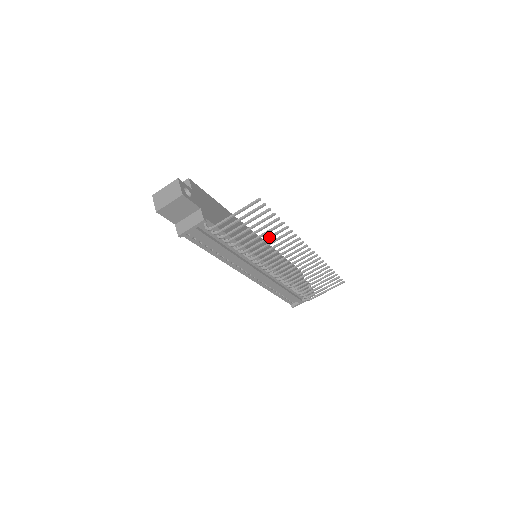
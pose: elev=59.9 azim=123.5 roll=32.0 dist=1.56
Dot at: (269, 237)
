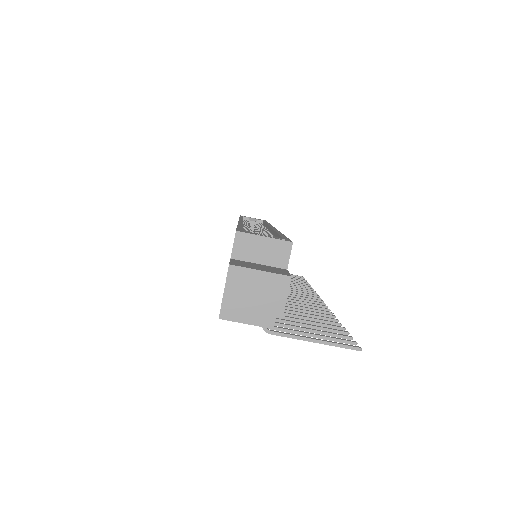
Dot at: (308, 316)
